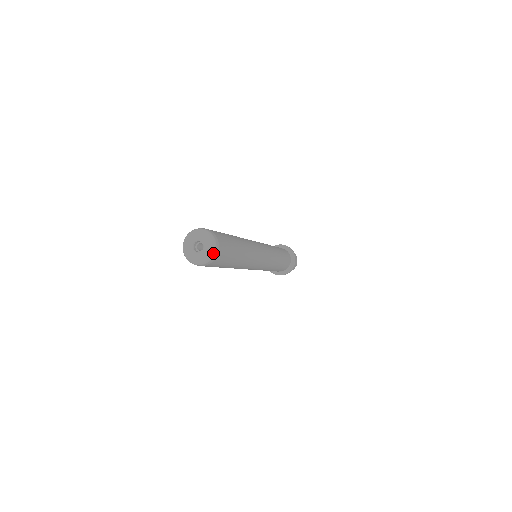
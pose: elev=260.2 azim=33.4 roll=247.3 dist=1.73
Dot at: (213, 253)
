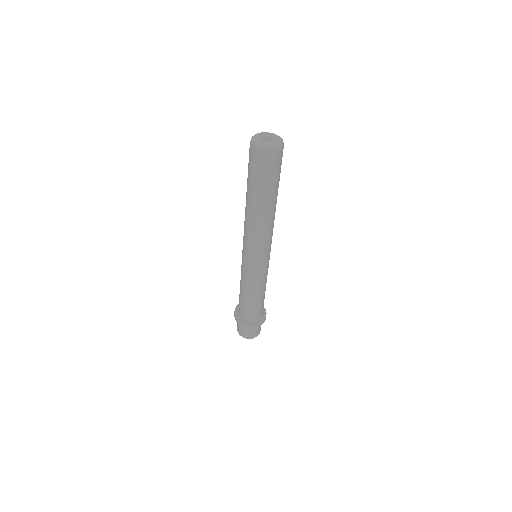
Dot at: (282, 139)
